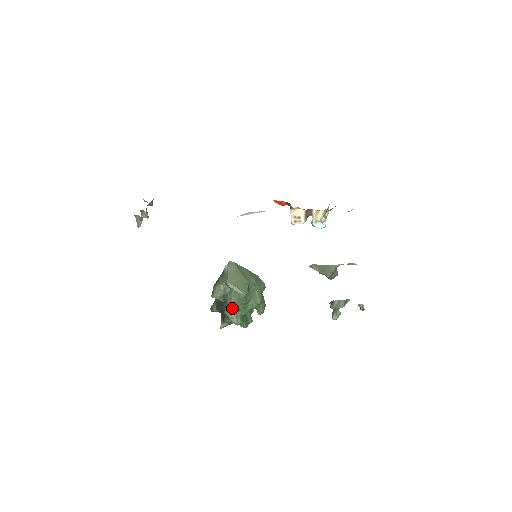
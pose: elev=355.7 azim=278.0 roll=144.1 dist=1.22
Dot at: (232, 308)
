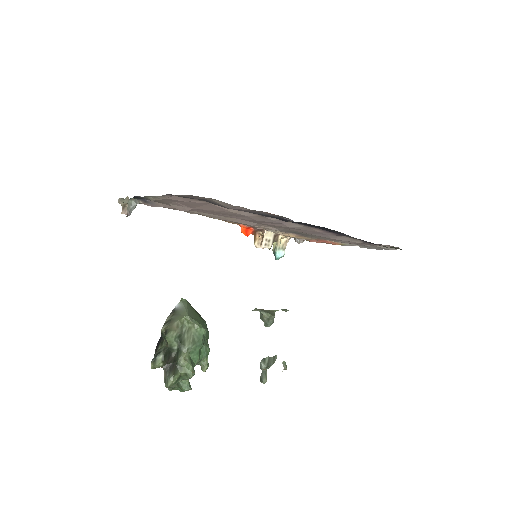
Dot at: (189, 351)
